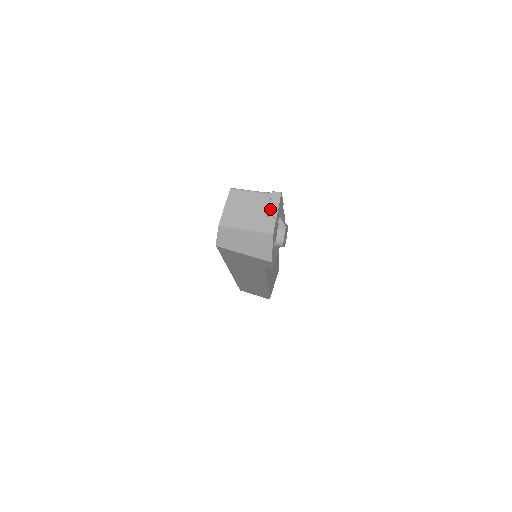
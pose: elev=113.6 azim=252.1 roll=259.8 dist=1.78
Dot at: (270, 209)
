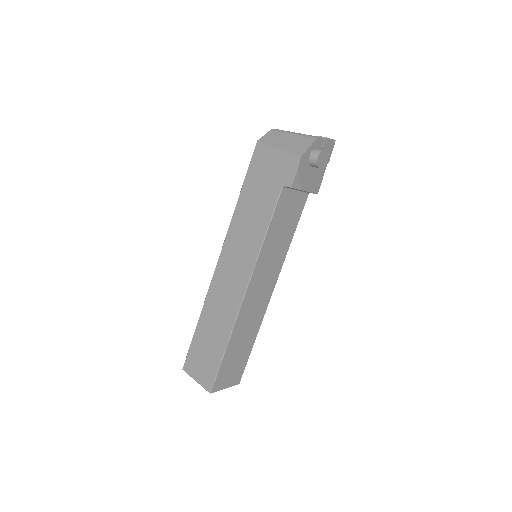
Dot at: occluded
